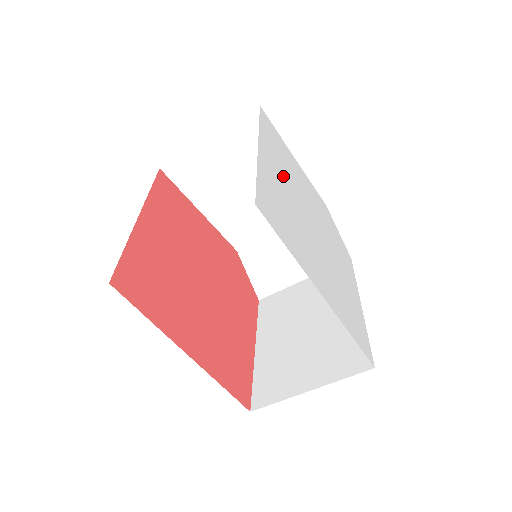
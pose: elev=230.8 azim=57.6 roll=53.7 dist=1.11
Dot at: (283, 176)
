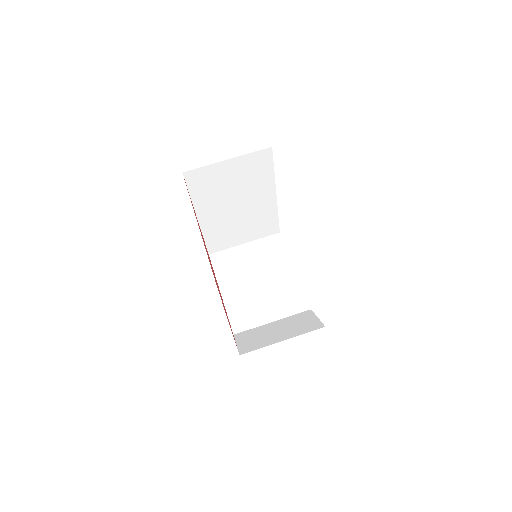
Dot at: occluded
